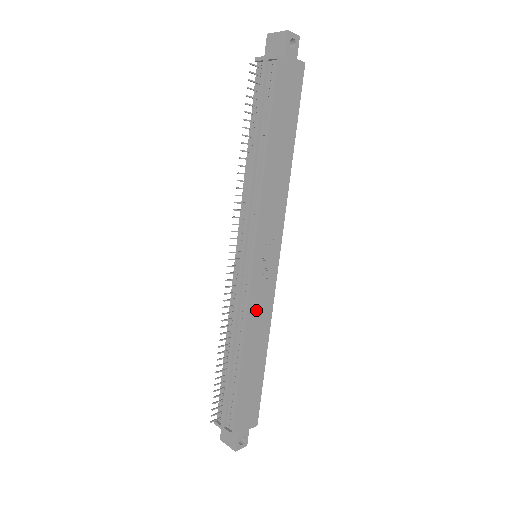
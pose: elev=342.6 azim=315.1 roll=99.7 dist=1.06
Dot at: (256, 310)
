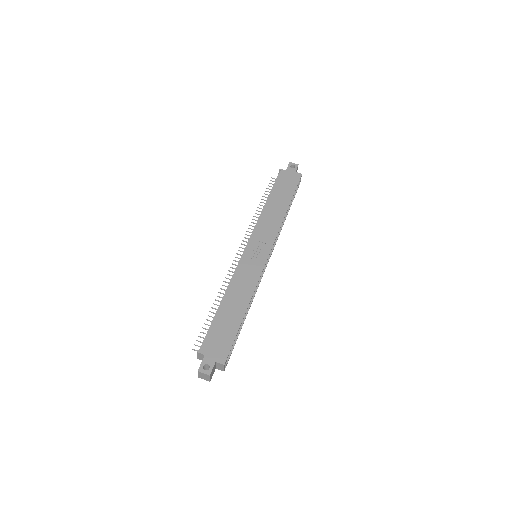
Dot at: (242, 277)
